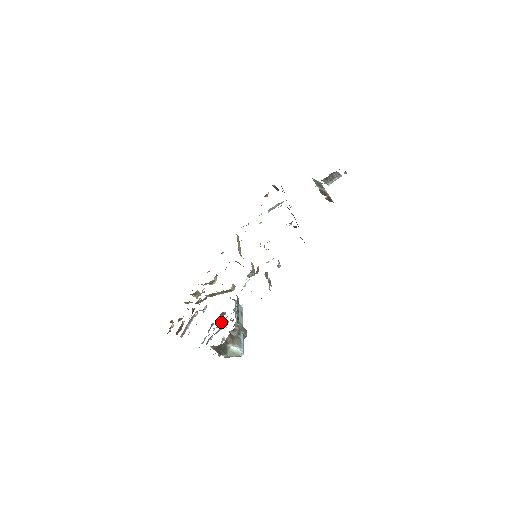
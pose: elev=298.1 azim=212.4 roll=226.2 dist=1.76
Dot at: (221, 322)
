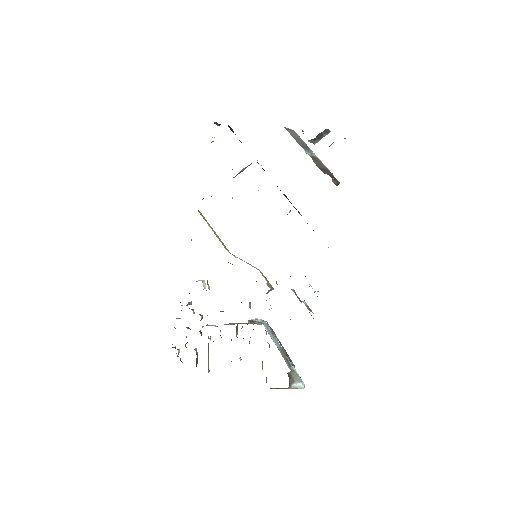
Dot at: occluded
